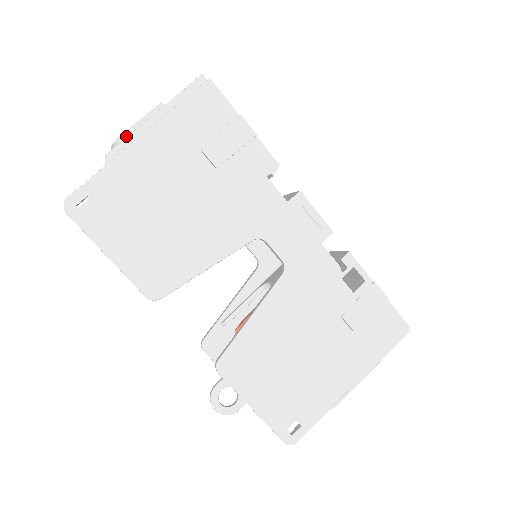
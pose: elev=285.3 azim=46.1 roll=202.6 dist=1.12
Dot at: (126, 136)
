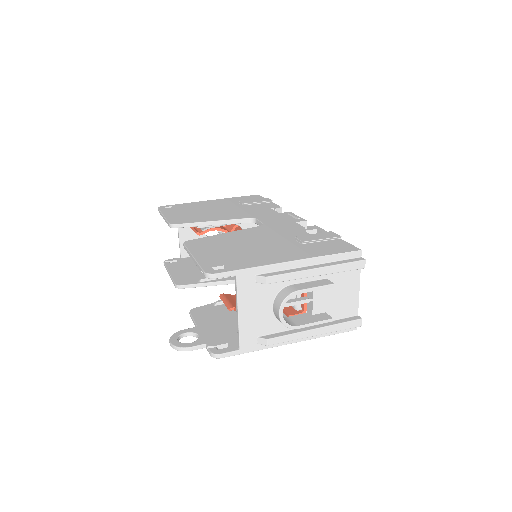
Dot at: occluded
